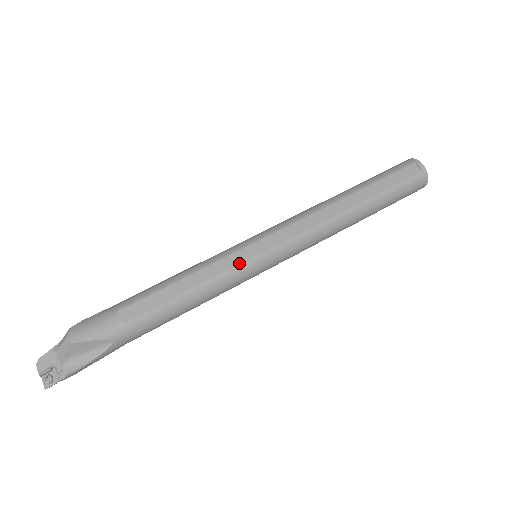
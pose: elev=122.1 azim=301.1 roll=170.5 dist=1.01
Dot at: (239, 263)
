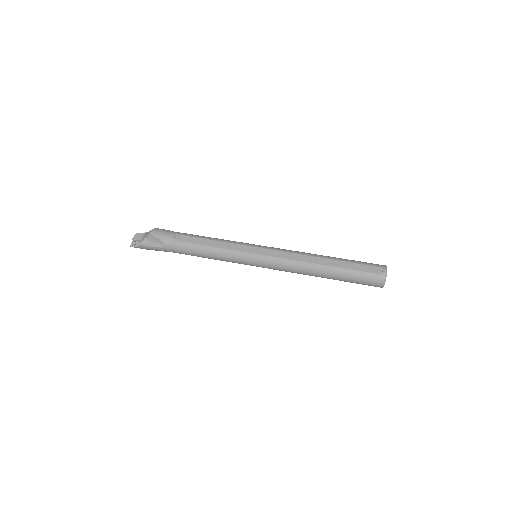
Dot at: (241, 251)
